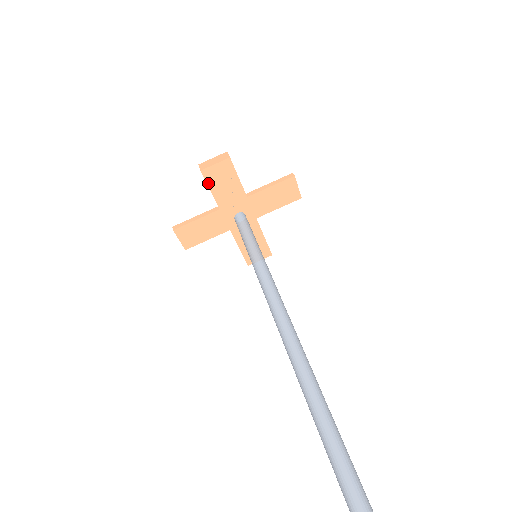
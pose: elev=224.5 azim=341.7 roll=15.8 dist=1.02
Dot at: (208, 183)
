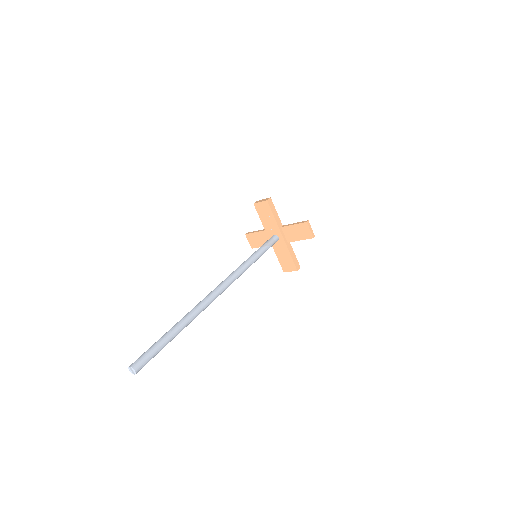
Dot at: (258, 212)
